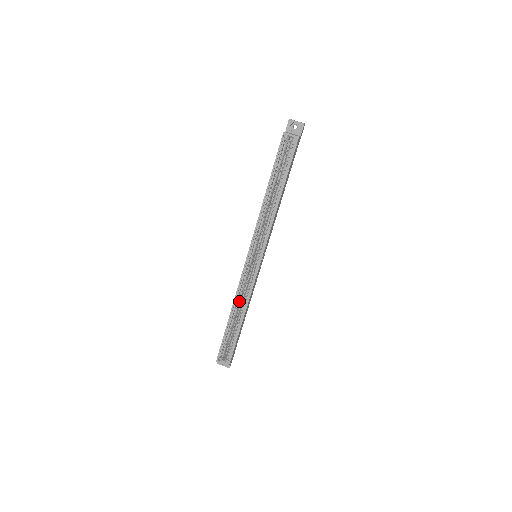
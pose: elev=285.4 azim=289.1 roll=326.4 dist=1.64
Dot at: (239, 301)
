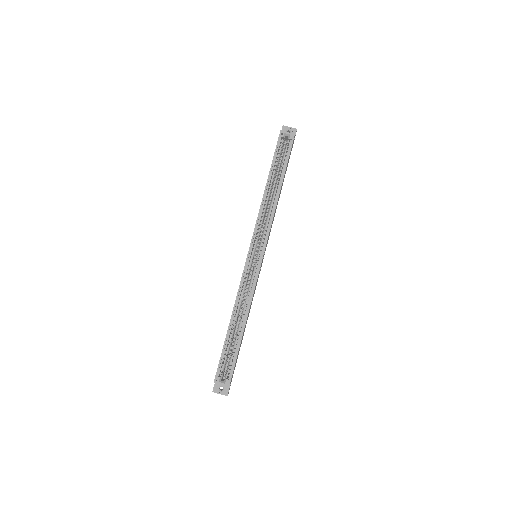
Dot at: (240, 304)
